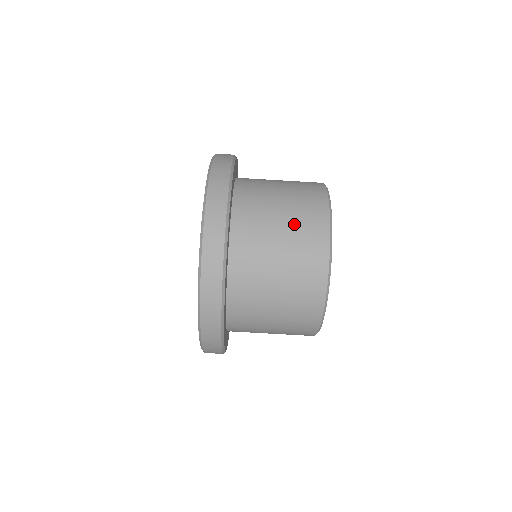
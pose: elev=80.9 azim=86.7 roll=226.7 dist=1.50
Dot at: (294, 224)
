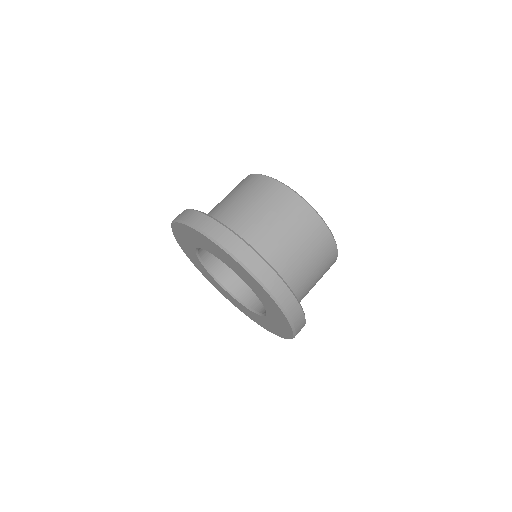
Dot at: occluded
